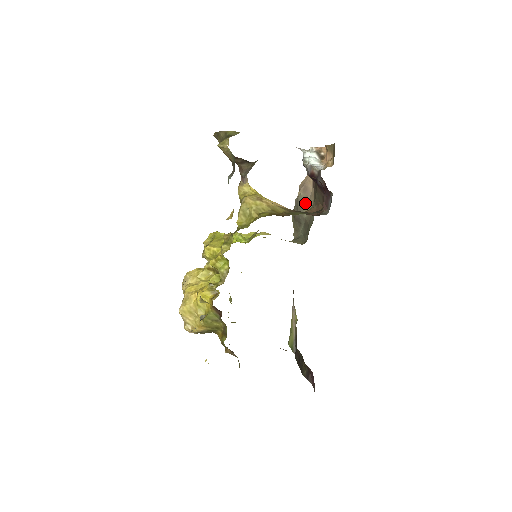
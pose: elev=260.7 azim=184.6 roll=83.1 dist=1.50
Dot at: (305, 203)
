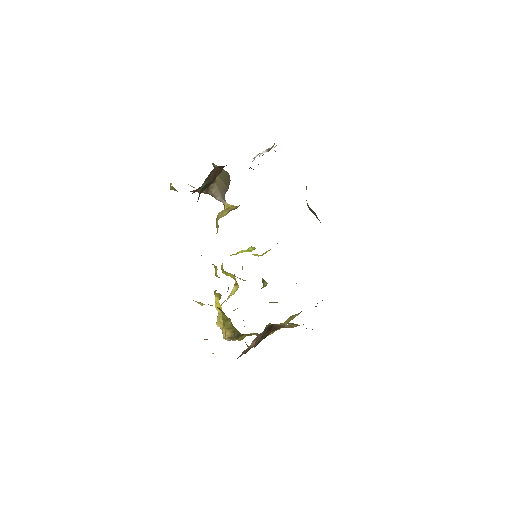
Dot at: occluded
